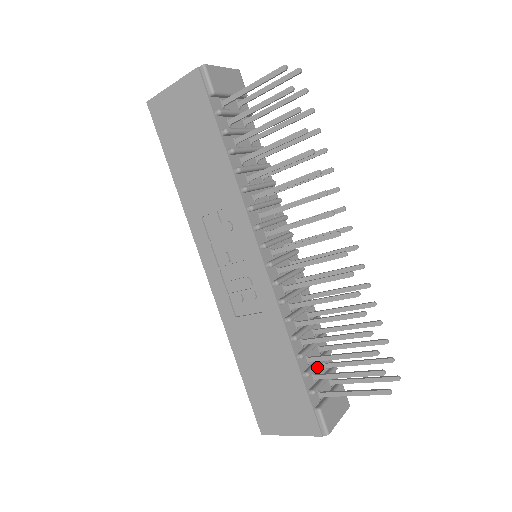
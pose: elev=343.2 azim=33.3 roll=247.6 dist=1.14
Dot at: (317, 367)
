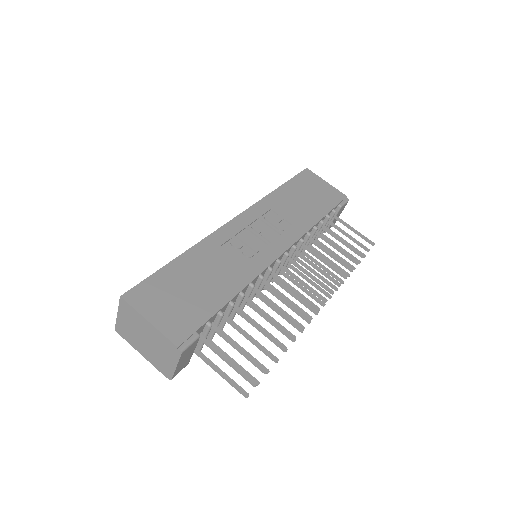
Dot at: (218, 325)
